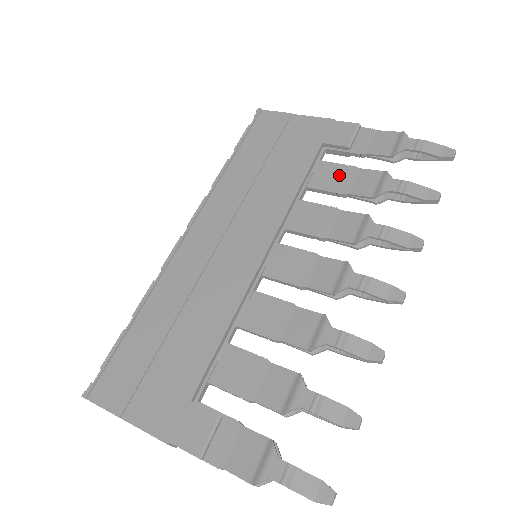
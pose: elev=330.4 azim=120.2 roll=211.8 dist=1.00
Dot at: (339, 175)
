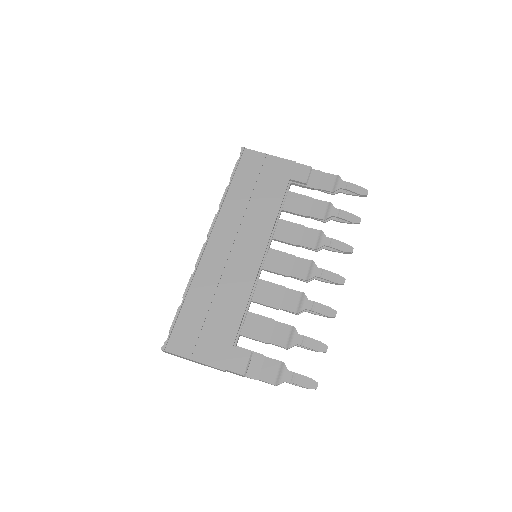
Dot at: (302, 203)
